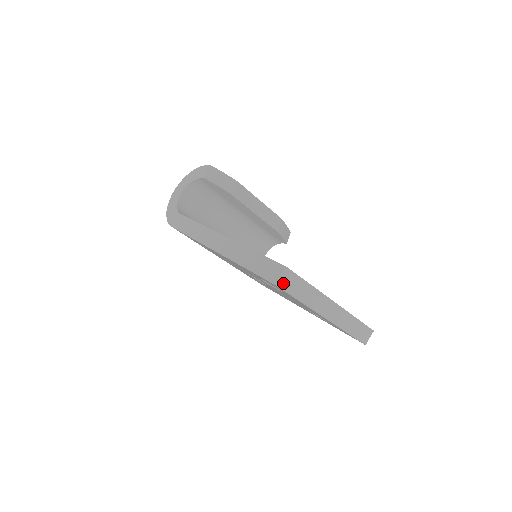
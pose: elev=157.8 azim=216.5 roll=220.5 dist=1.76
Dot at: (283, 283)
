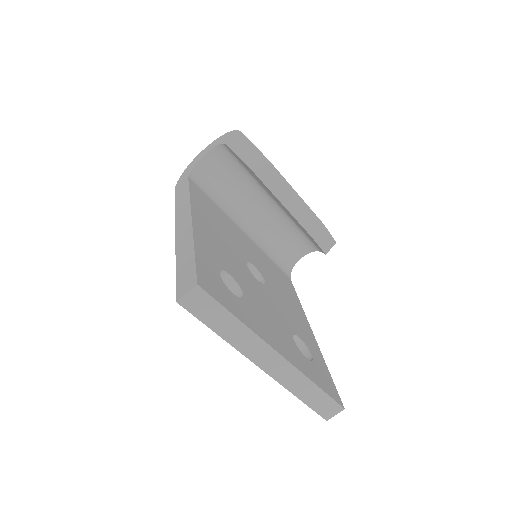
Dot at: (191, 304)
